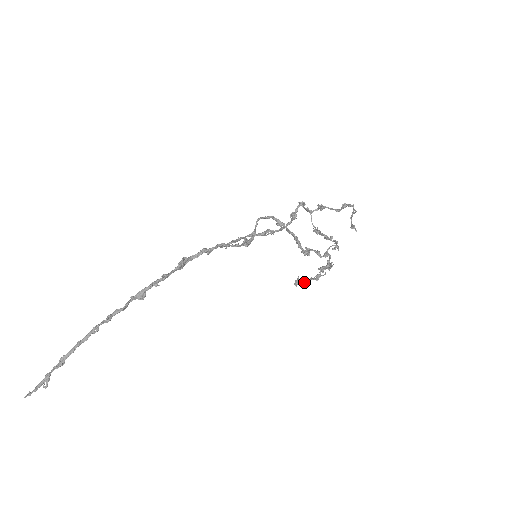
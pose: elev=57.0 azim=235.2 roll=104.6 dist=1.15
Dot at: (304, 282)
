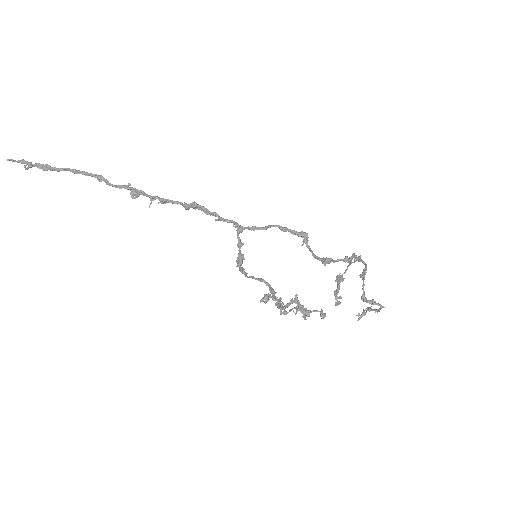
Dot at: occluded
